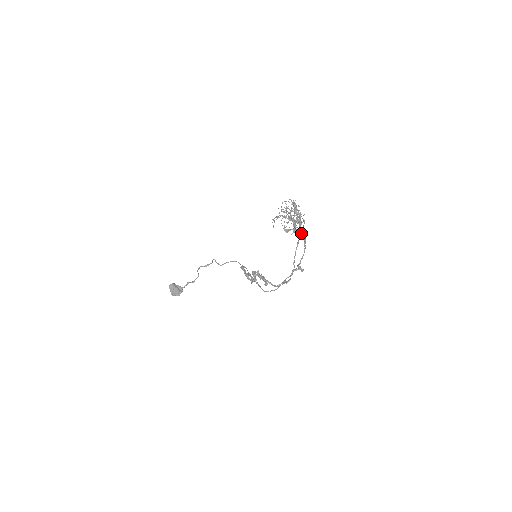
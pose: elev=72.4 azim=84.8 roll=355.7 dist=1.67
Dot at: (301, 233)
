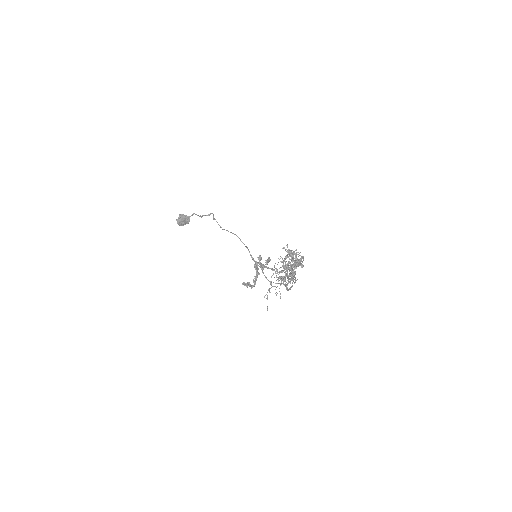
Dot at: (298, 265)
